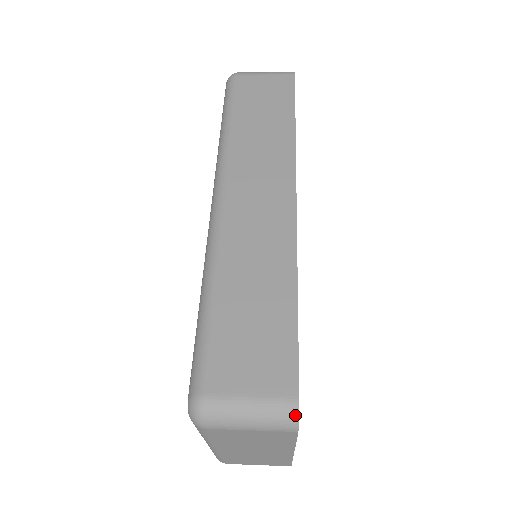
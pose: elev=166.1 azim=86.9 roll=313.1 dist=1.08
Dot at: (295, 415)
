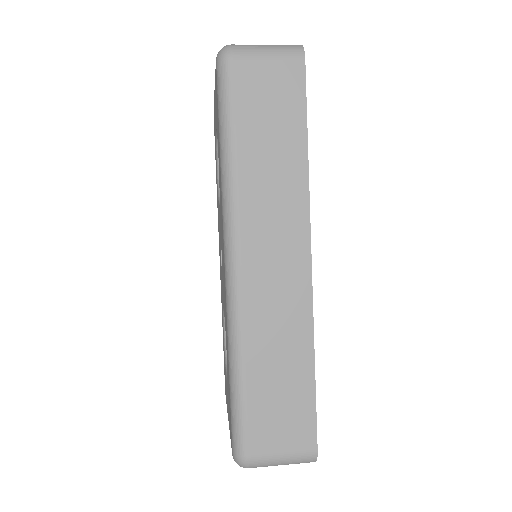
Dot at: (314, 460)
